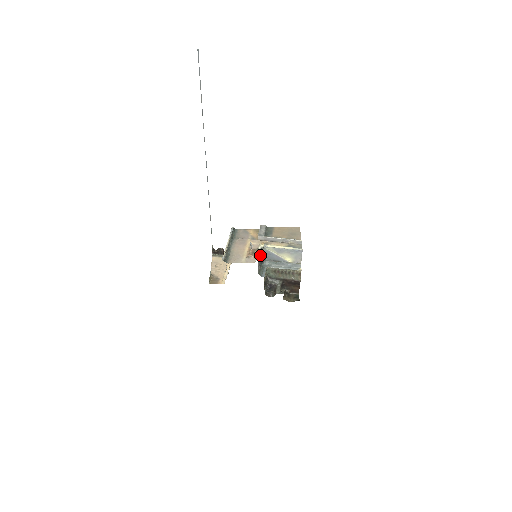
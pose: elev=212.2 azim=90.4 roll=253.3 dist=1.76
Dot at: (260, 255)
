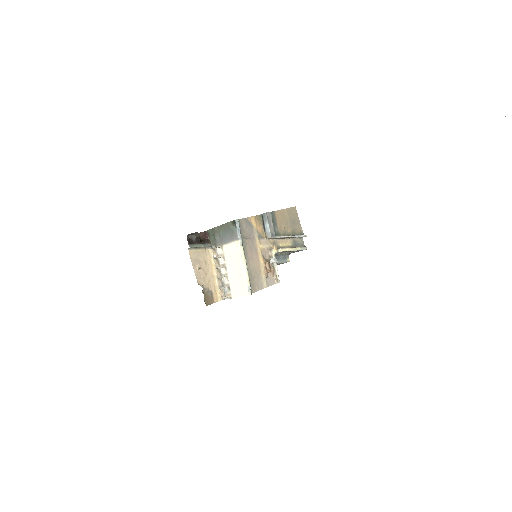
Dot at: occluded
